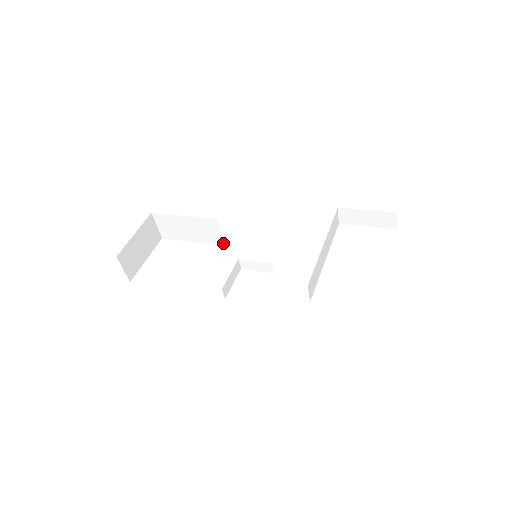
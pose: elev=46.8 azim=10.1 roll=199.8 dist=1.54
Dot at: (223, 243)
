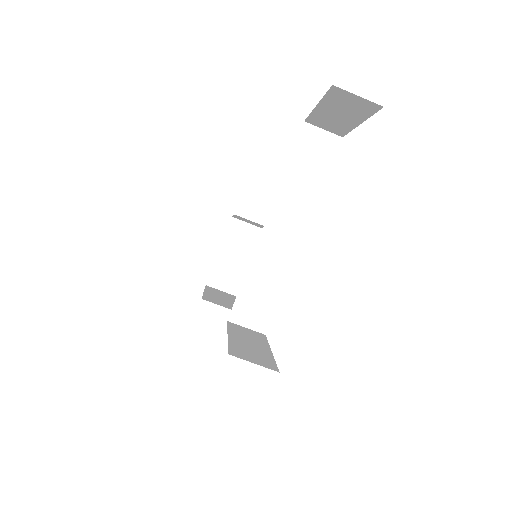
Dot at: occluded
